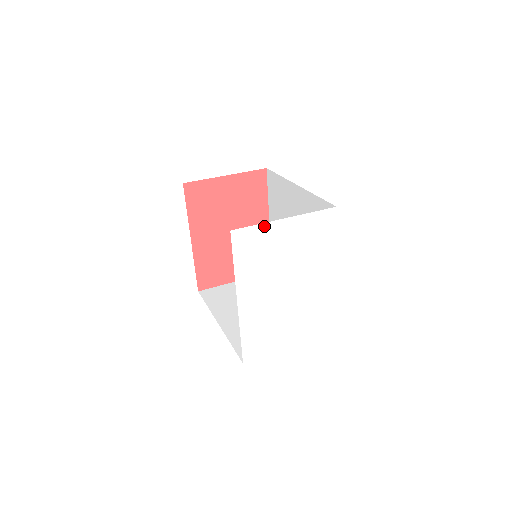
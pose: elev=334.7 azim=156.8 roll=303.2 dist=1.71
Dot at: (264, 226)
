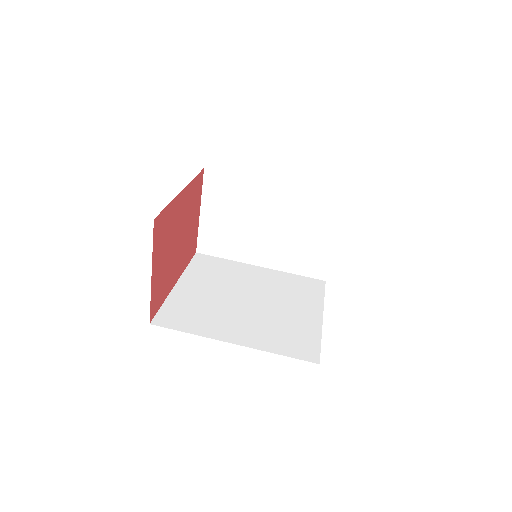
Dot at: occluded
